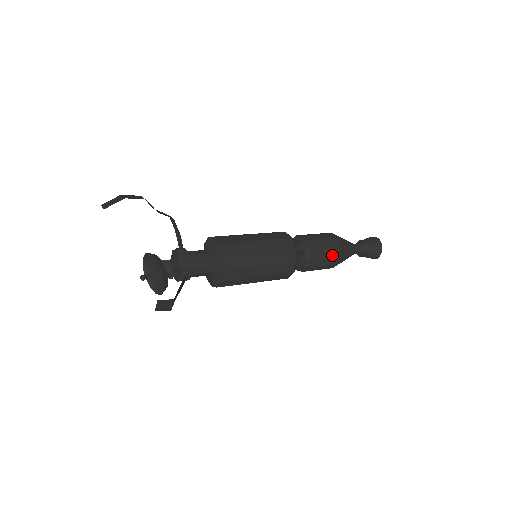
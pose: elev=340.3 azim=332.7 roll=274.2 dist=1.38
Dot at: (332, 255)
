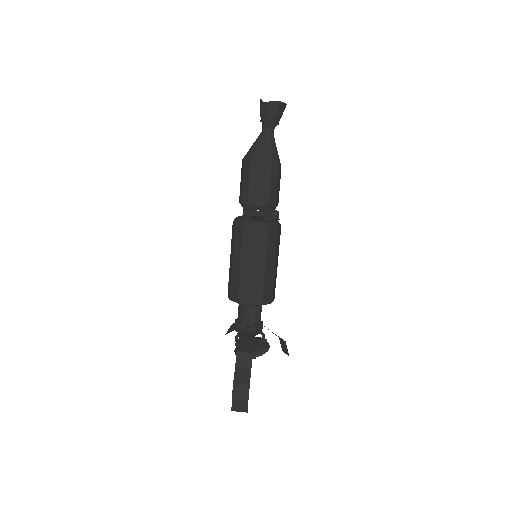
Dot at: (280, 177)
